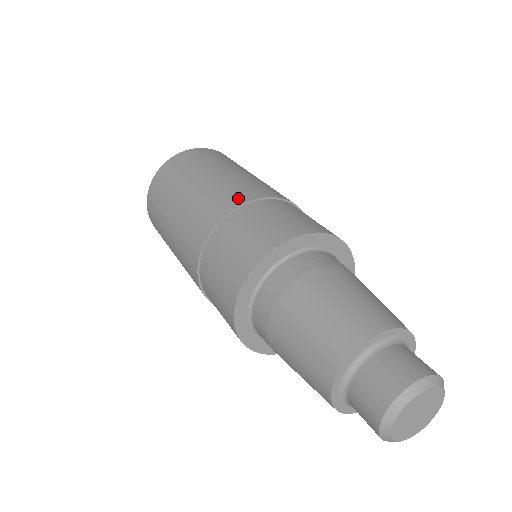
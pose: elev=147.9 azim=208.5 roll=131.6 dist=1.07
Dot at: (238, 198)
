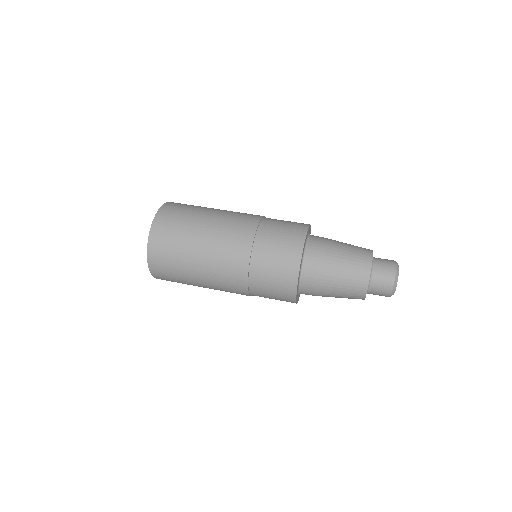
Dot at: (240, 272)
